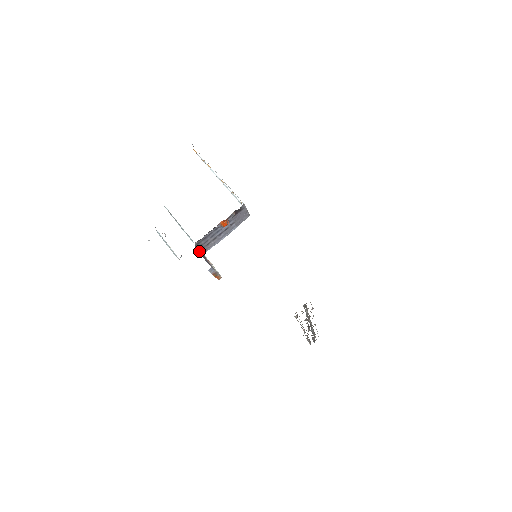
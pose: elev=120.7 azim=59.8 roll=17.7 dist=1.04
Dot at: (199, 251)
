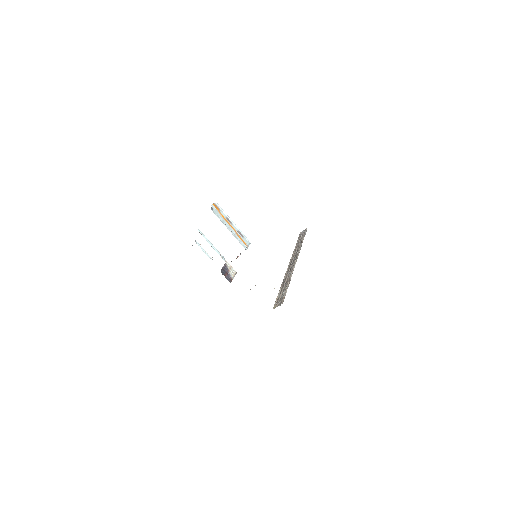
Dot at: (223, 274)
